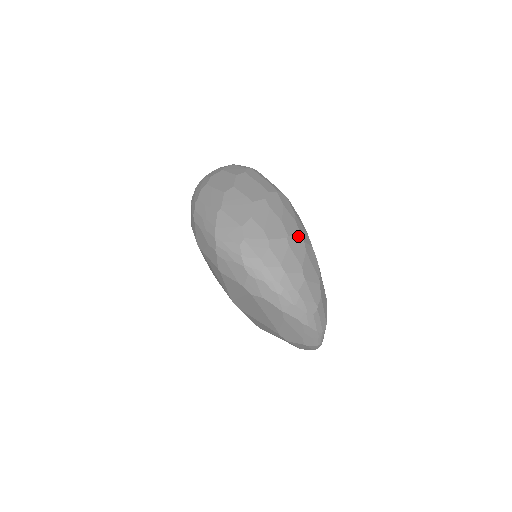
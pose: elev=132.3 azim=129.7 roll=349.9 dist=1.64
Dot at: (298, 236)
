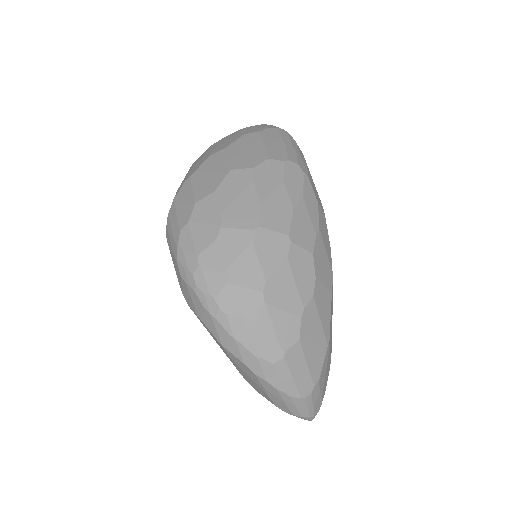
Dot at: (282, 231)
